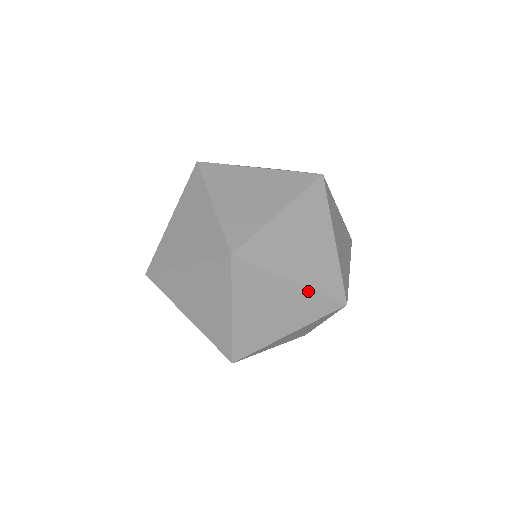
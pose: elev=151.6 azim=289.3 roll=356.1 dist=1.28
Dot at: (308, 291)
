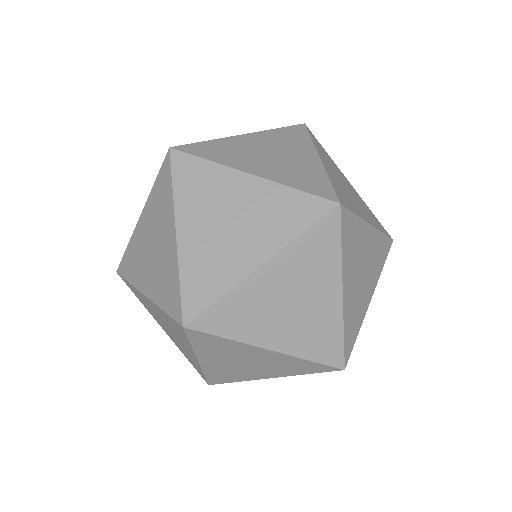
Dot at: occluded
